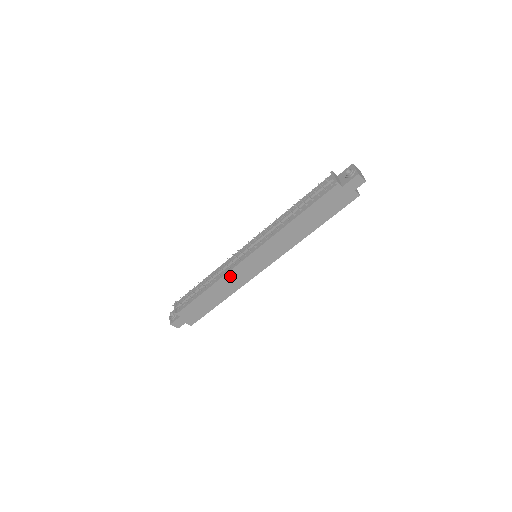
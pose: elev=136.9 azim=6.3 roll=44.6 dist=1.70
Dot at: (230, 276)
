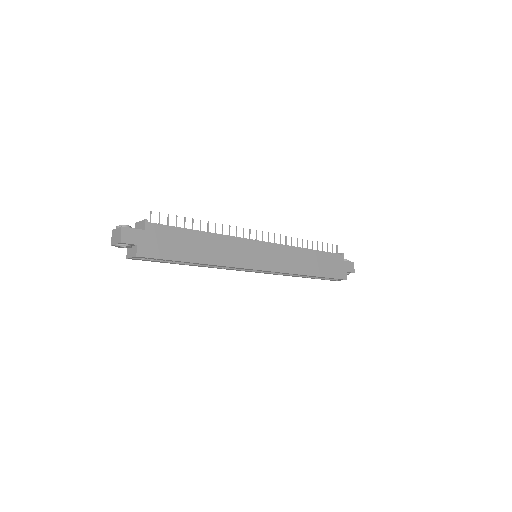
Dot at: (233, 243)
